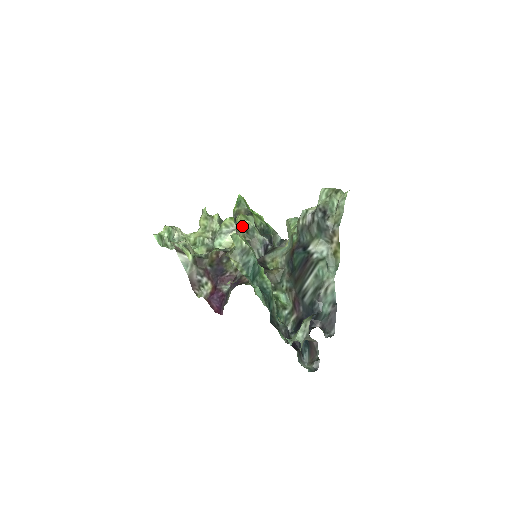
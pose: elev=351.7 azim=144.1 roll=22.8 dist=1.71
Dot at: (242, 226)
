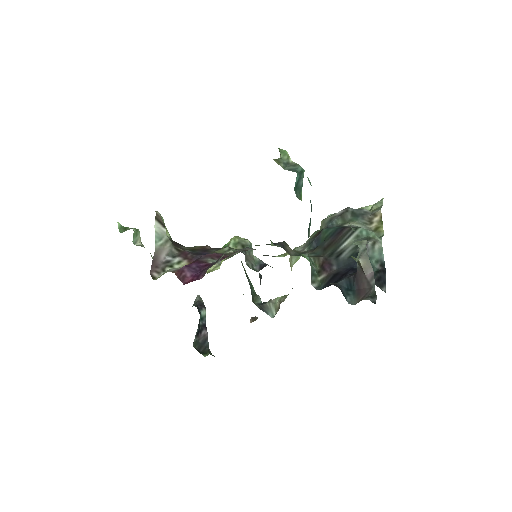
Dot at: (239, 241)
